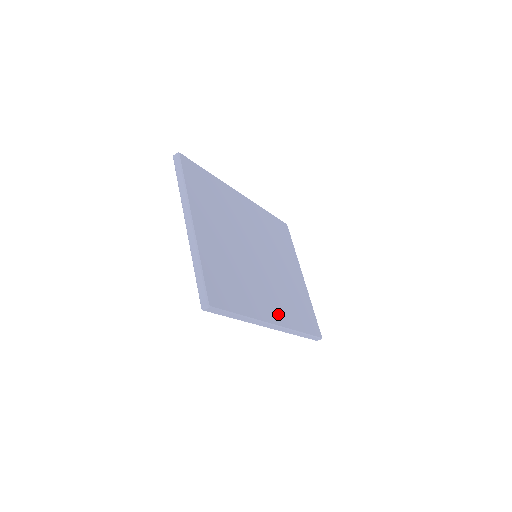
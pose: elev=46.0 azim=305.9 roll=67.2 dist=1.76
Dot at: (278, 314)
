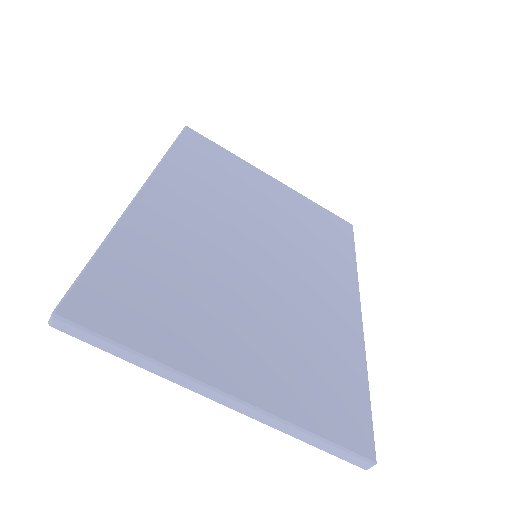
Dot at: (344, 291)
